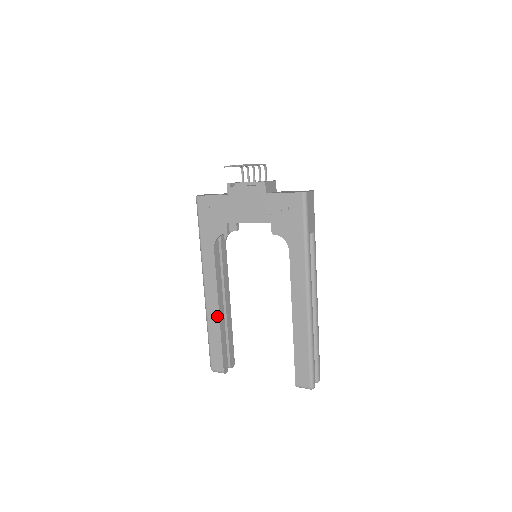
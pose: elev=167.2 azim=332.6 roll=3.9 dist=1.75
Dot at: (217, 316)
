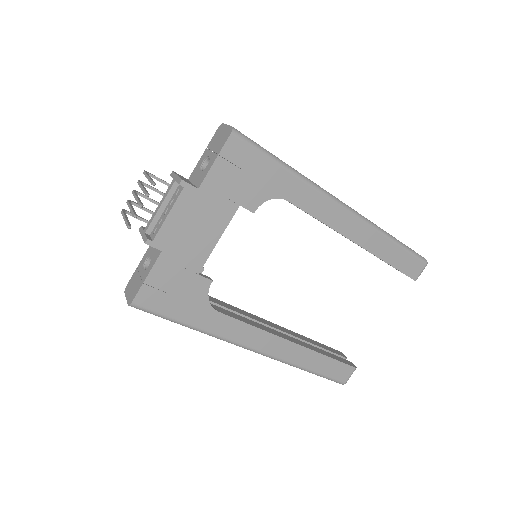
Dot at: (297, 348)
